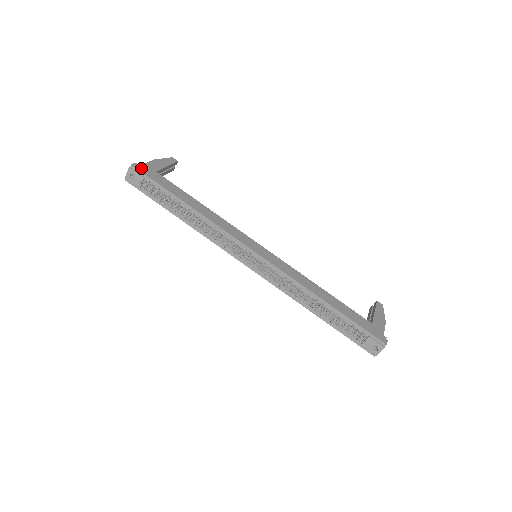
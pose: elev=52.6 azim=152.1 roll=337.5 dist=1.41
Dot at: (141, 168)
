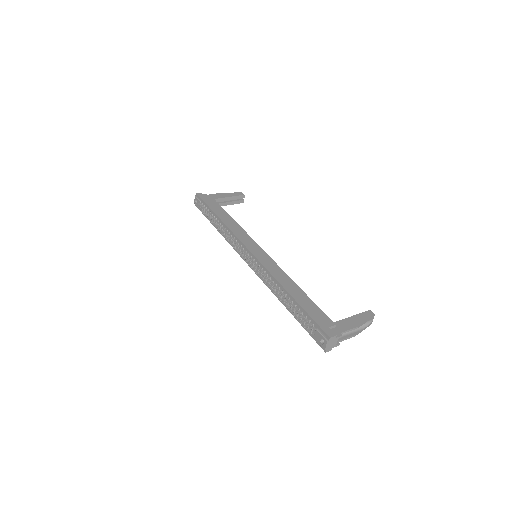
Dot at: (202, 195)
